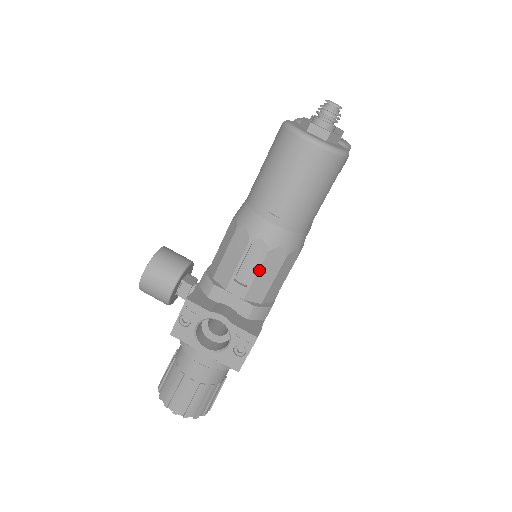
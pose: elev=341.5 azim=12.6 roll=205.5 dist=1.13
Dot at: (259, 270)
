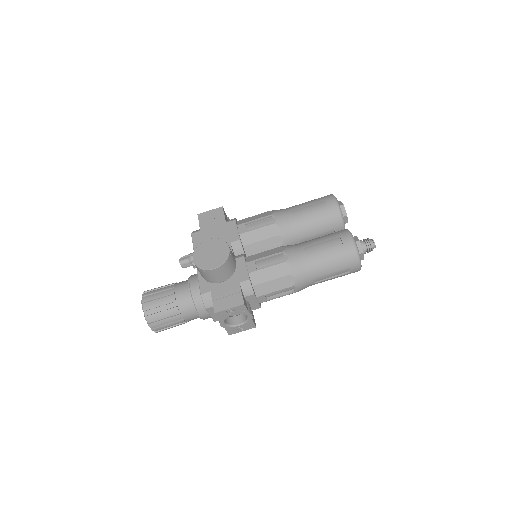
Dot at: occluded
